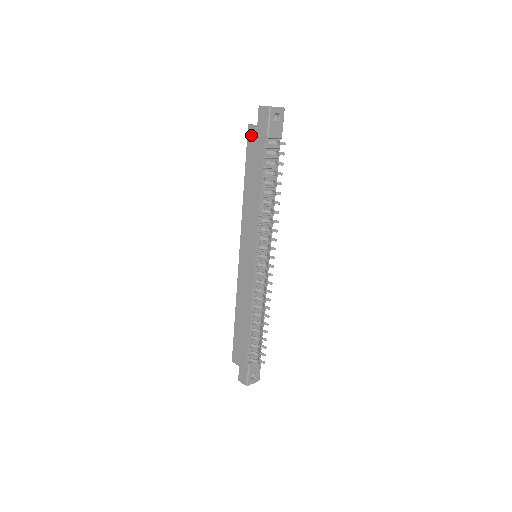
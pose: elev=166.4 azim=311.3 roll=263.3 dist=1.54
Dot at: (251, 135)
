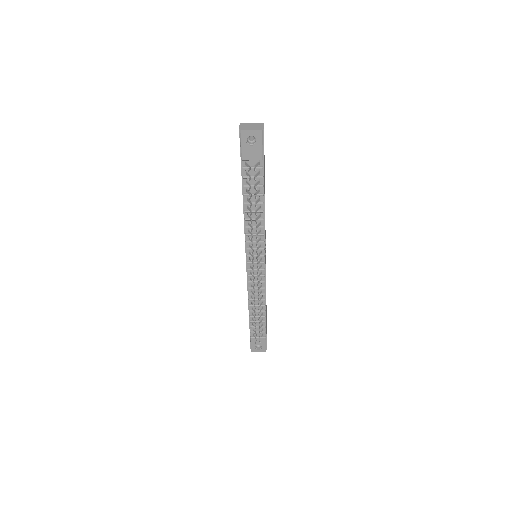
Dot at: occluded
